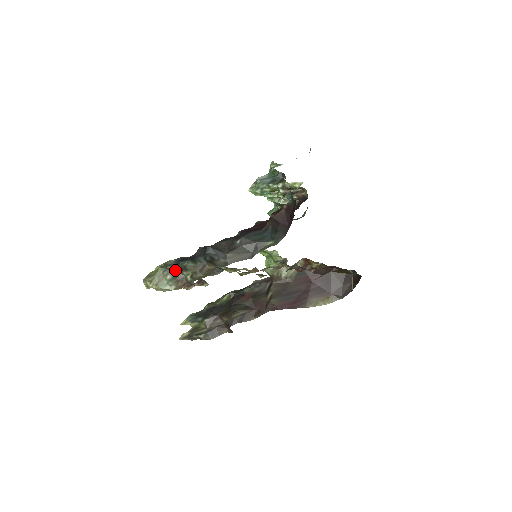
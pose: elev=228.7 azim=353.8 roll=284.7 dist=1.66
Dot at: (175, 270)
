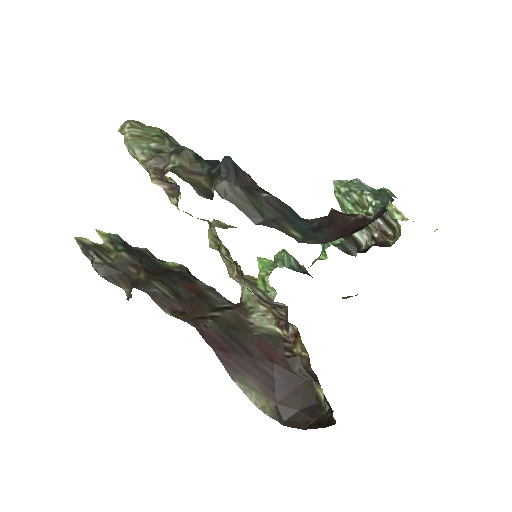
Dot at: (168, 147)
